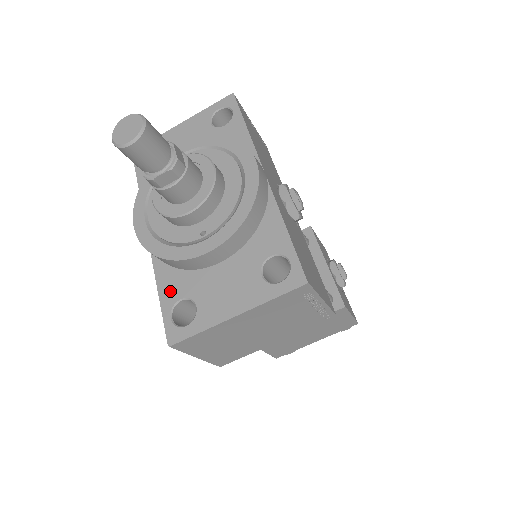
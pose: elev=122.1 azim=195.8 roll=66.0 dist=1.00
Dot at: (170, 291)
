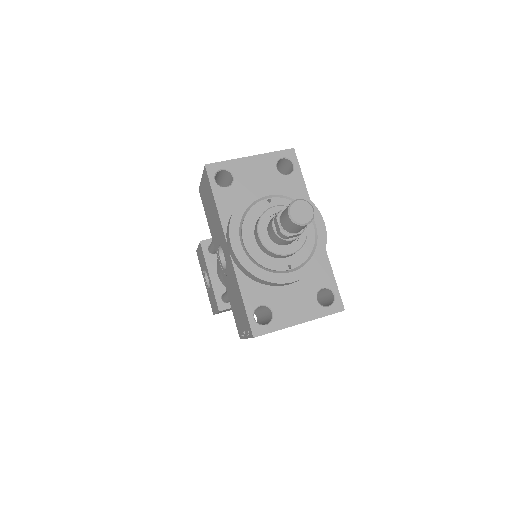
Dot at: (252, 298)
